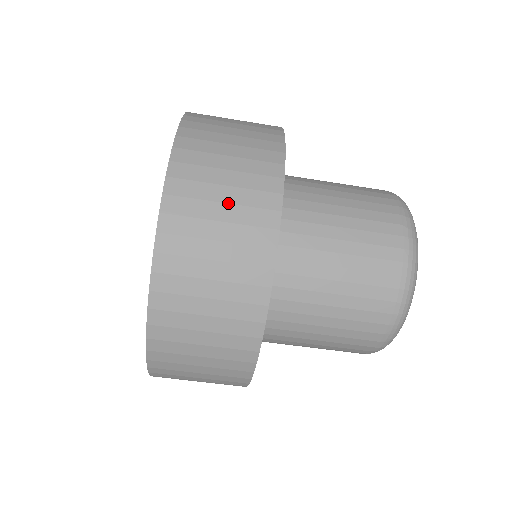
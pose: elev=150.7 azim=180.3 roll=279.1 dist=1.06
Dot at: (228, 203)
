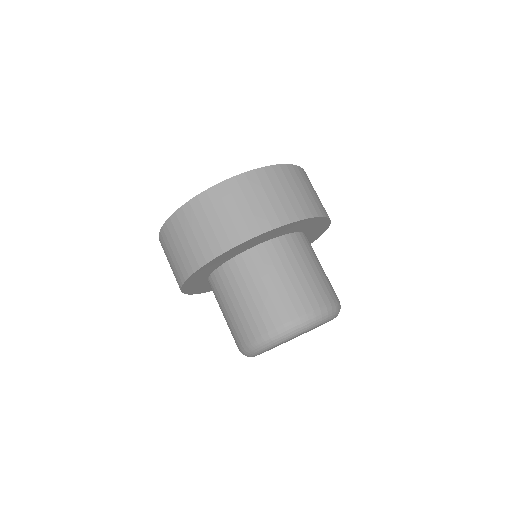
Dot at: (315, 194)
